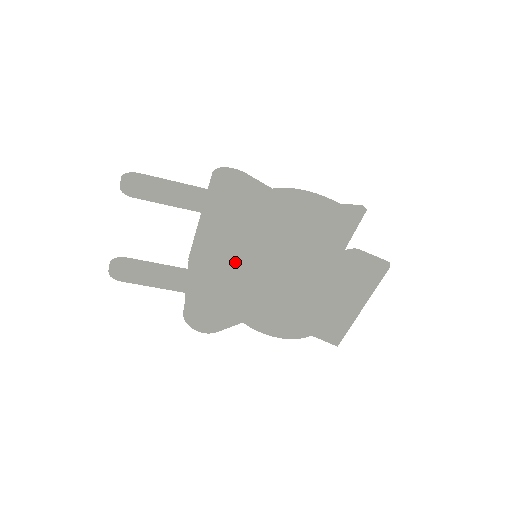
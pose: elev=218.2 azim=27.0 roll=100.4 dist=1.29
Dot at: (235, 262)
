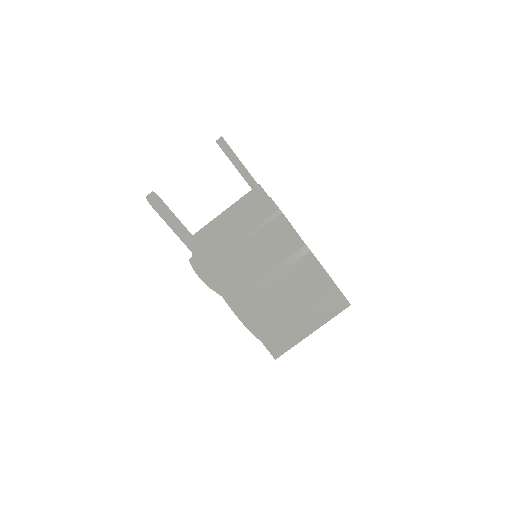
Dot at: (272, 232)
